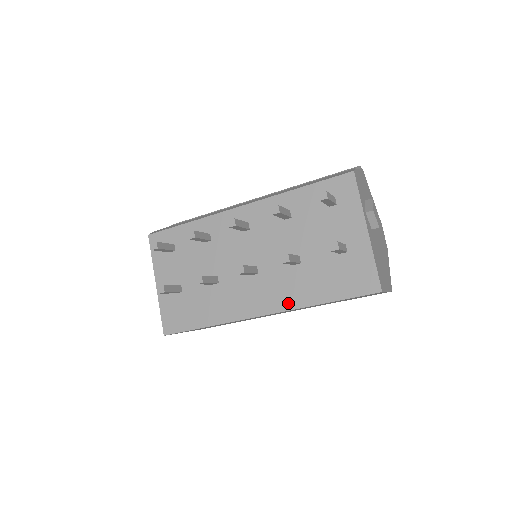
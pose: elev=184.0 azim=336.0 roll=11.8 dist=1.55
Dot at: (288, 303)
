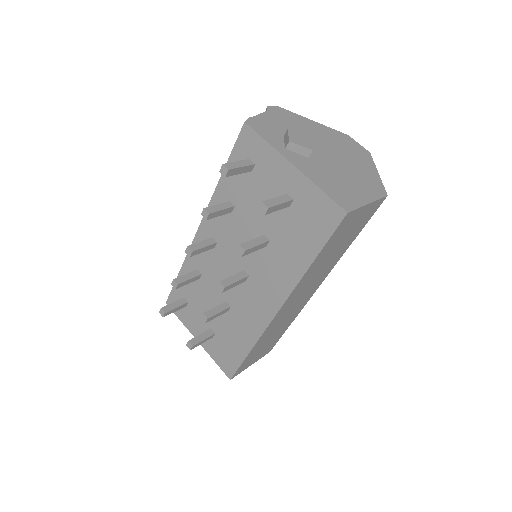
Dot at: (287, 285)
